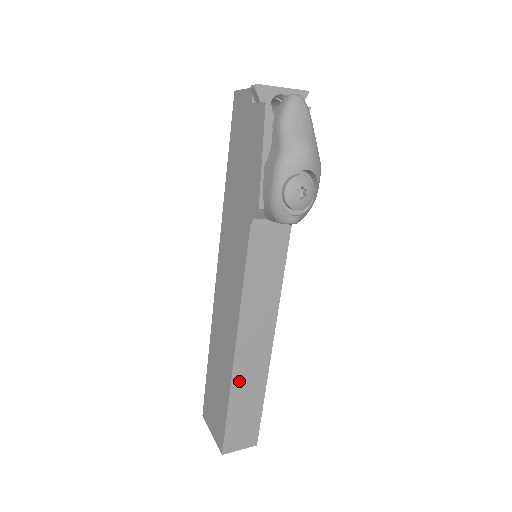
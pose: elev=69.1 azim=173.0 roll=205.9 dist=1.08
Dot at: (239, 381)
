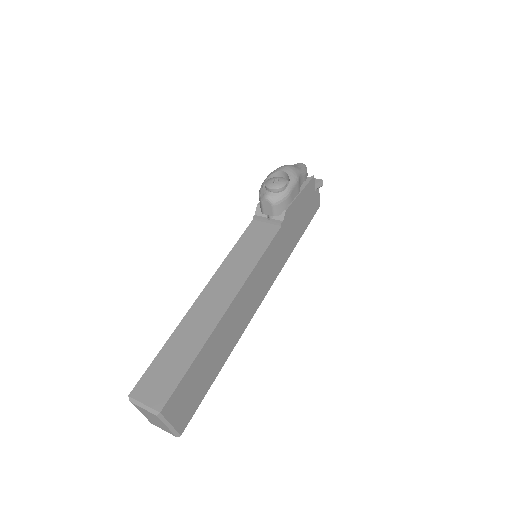
Dot at: (187, 324)
